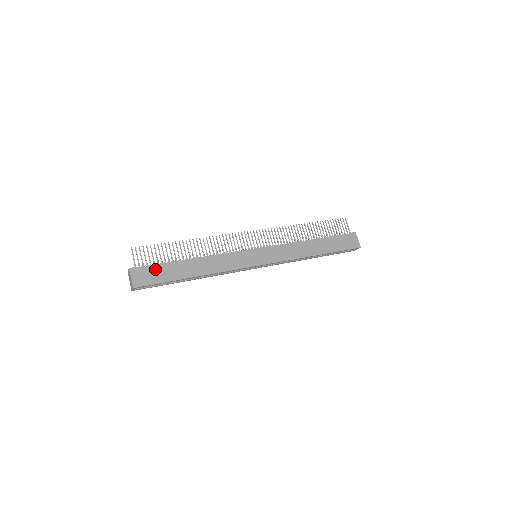
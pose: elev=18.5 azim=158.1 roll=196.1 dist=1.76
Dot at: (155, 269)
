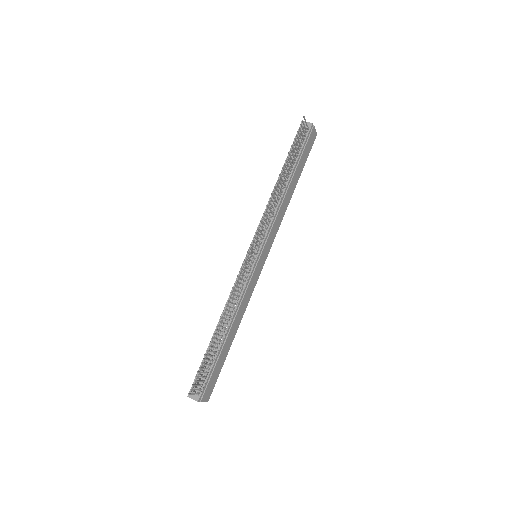
Dot at: (212, 376)
